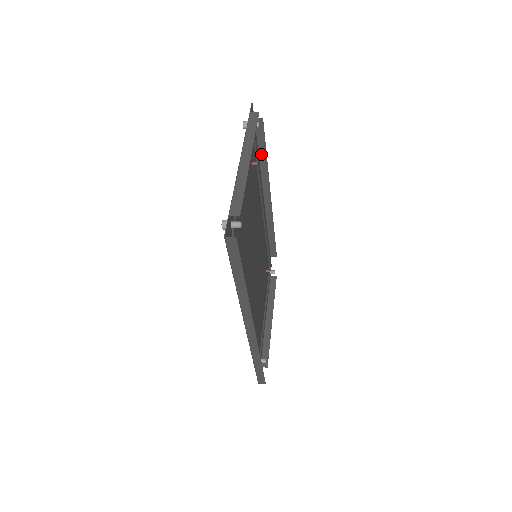
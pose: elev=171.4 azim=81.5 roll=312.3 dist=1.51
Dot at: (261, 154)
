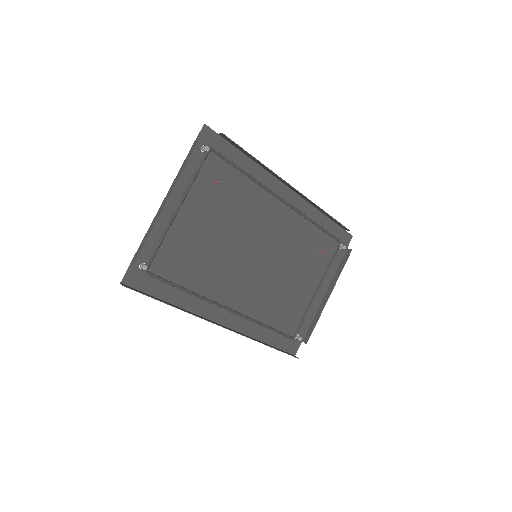
Dot at: (251, 158)
